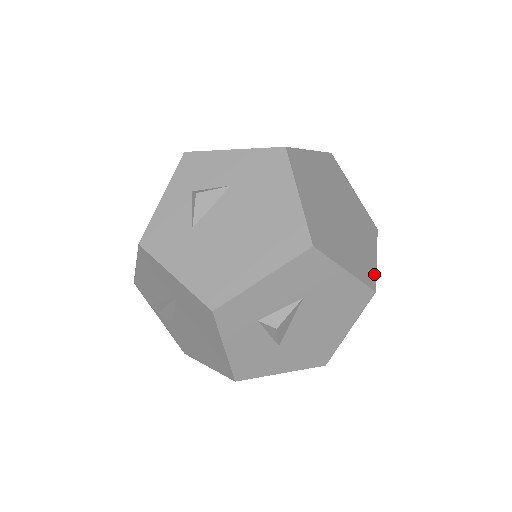
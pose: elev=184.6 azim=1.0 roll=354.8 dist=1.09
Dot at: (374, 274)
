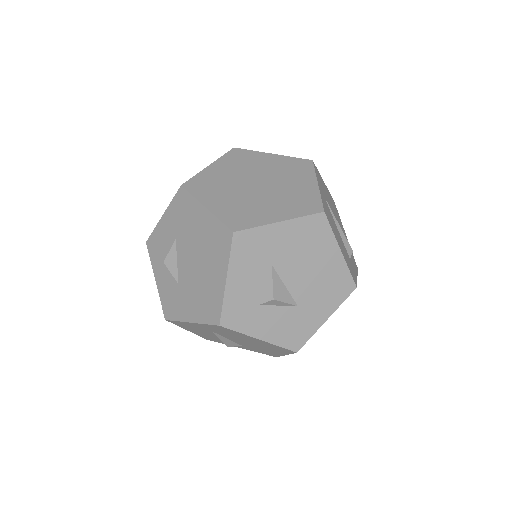
Dot at: (318, 199)
